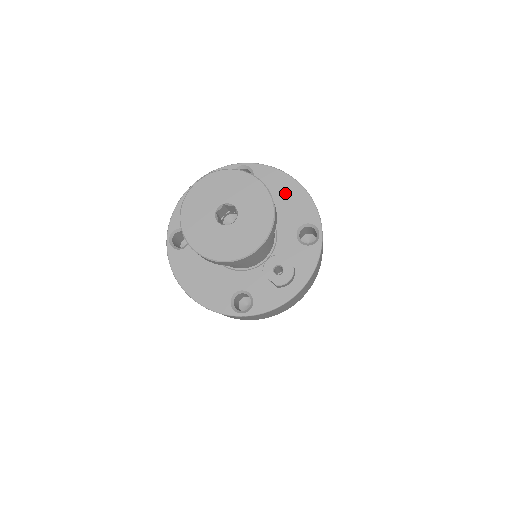
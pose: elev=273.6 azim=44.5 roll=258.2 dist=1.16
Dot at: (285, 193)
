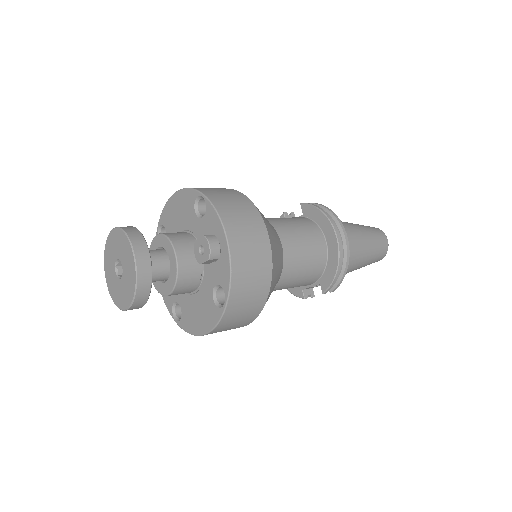
Dot at: (177, 208)
